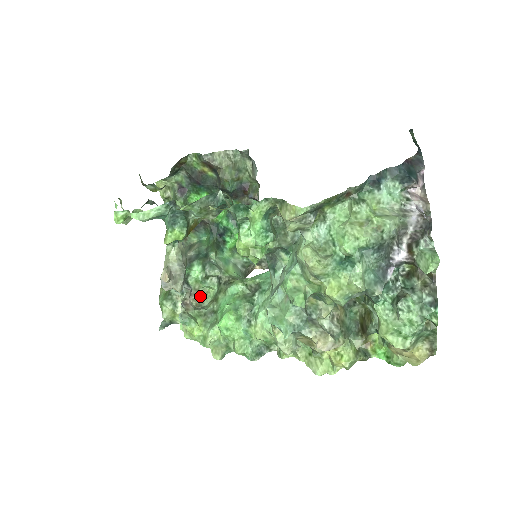
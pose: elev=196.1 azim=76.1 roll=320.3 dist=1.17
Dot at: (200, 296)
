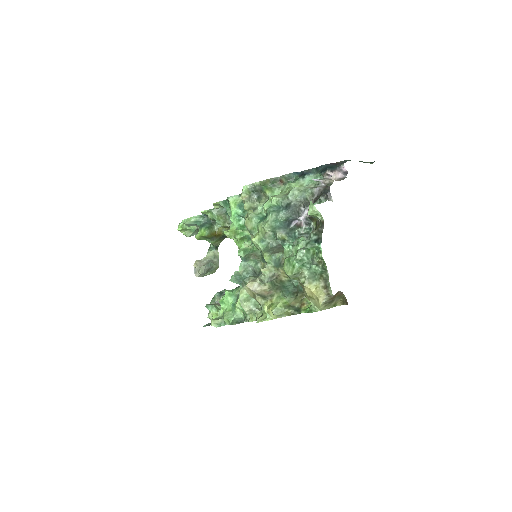
Dot at: occluded
